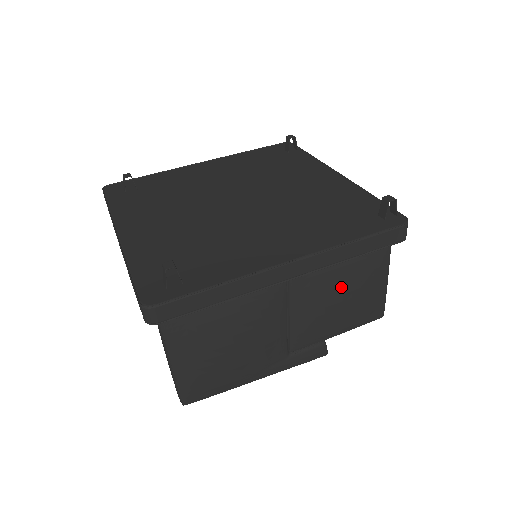
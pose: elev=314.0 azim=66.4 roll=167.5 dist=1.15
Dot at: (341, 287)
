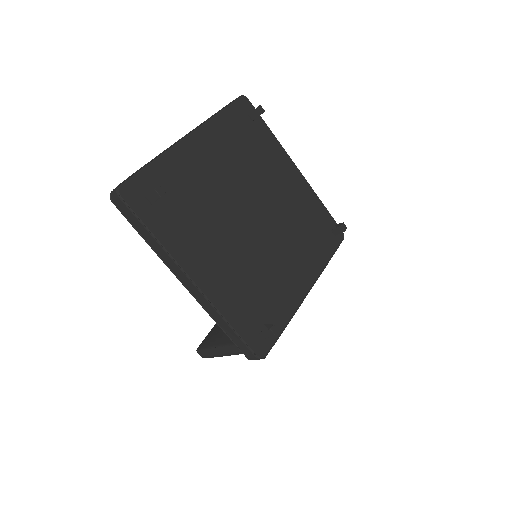
Dot at: occluded
